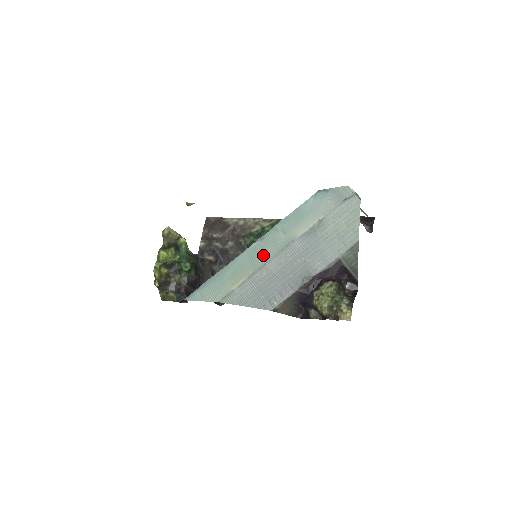
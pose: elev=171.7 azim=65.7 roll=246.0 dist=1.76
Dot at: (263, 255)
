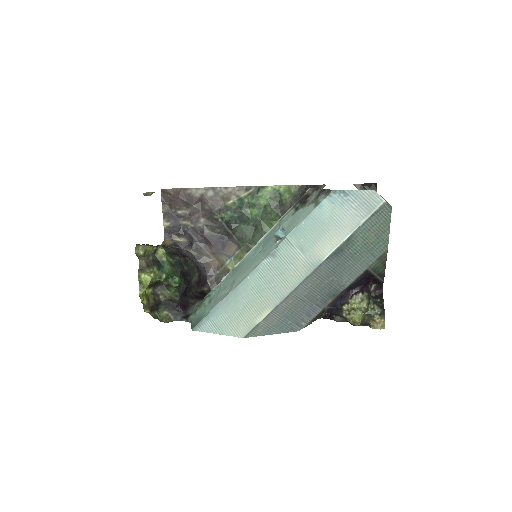
Dot at: (283, 280)
